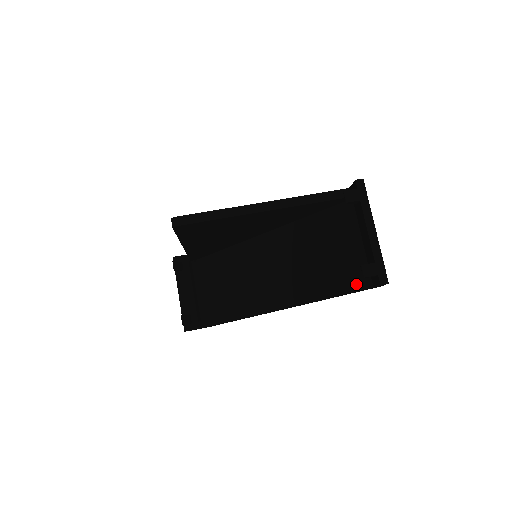
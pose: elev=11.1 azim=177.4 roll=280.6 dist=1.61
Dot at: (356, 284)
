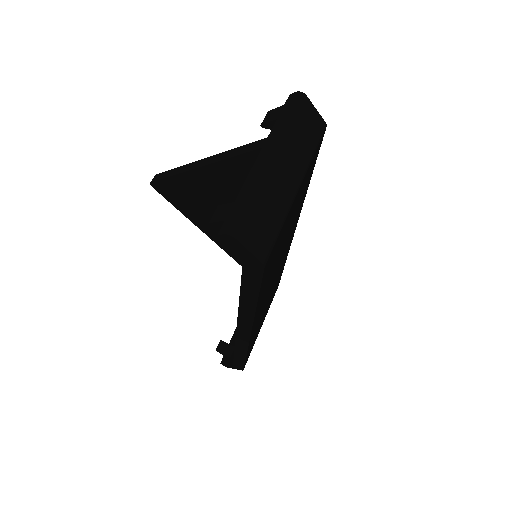
Dot at: occluded
